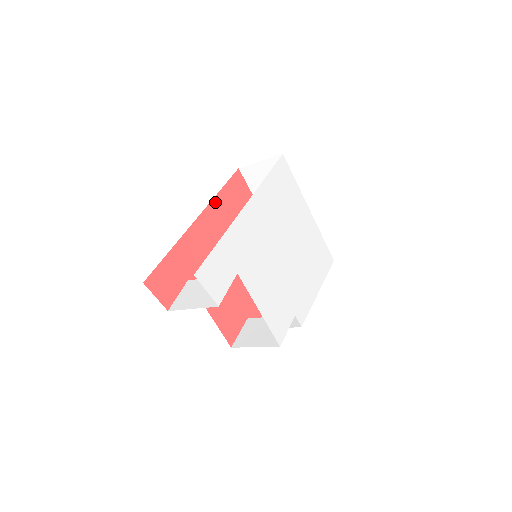
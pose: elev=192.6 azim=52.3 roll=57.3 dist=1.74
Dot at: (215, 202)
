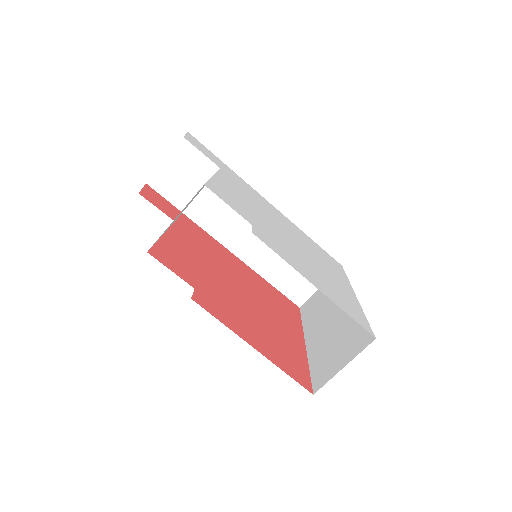
Dot at: (253, 272)
